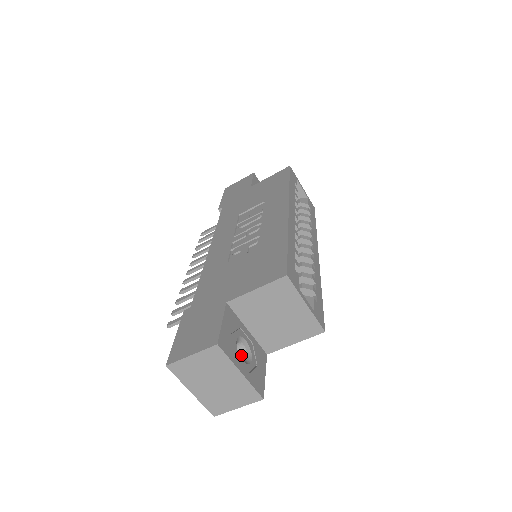
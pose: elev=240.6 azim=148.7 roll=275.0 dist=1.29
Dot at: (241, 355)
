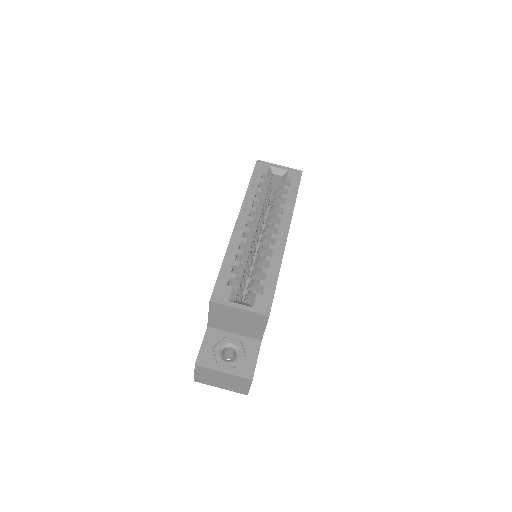
Dot at: (235, 354)
